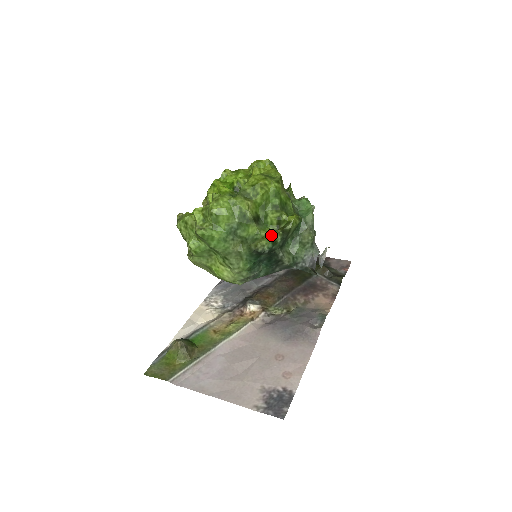
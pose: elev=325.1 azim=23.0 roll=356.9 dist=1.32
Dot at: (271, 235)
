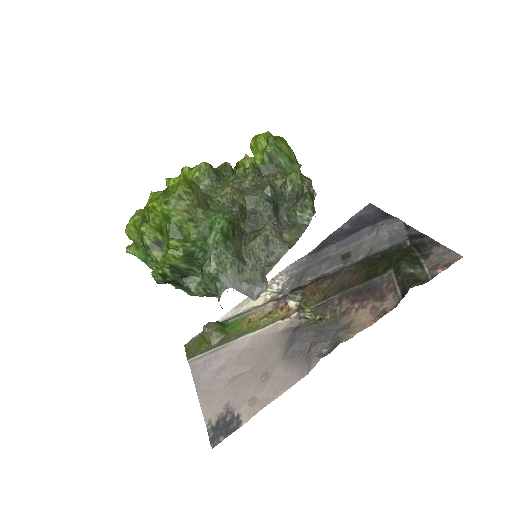
Dot at: (155, 268)
